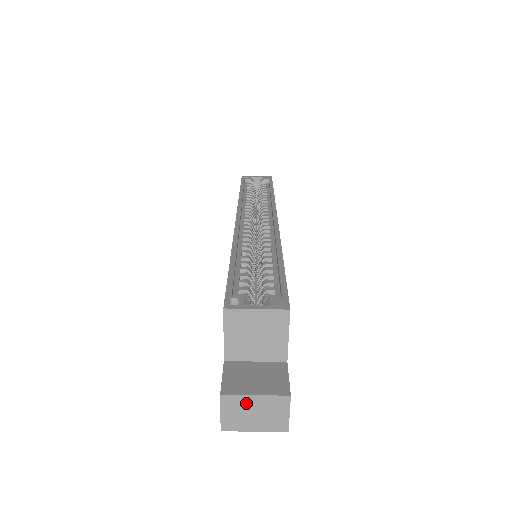
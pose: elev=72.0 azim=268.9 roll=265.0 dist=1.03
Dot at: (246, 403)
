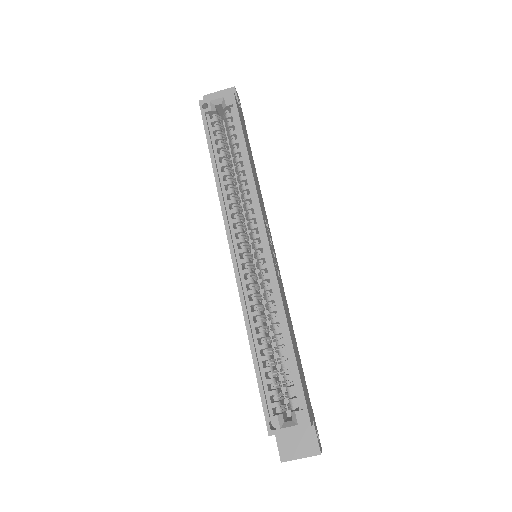
Dot at: (296, 458)
